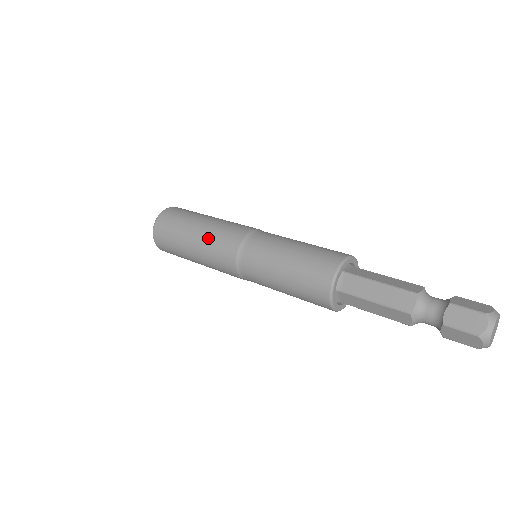
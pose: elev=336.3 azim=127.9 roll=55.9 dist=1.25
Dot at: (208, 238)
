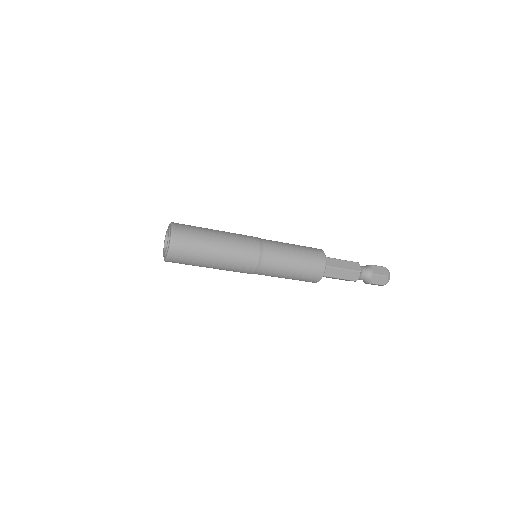
Dot at: occluded
